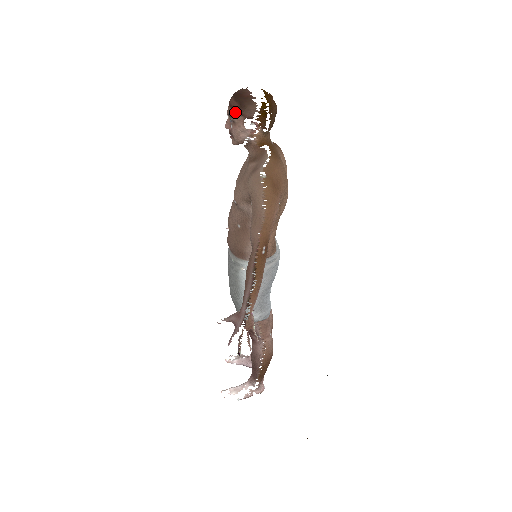
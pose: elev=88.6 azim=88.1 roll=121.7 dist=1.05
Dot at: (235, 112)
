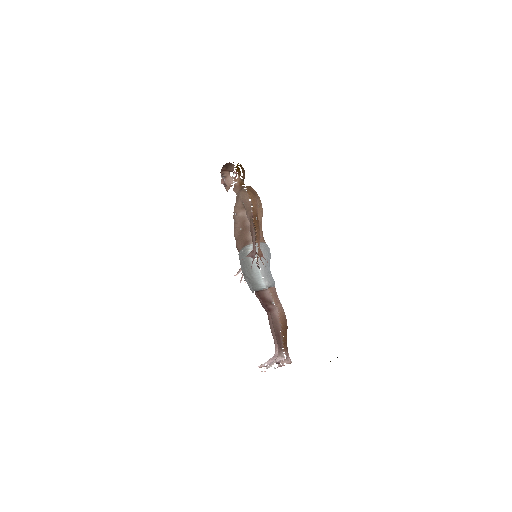
Dot at: (225, 171)
